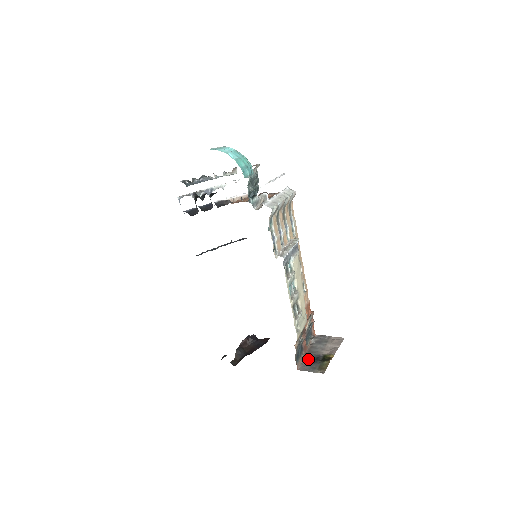
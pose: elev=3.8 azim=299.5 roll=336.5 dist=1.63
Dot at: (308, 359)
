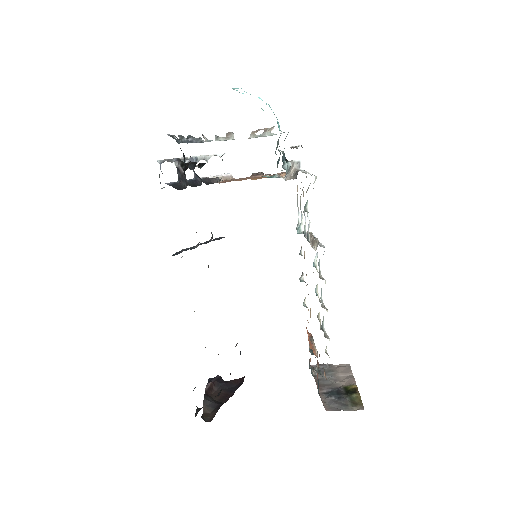
Dot at: (327, 395)
